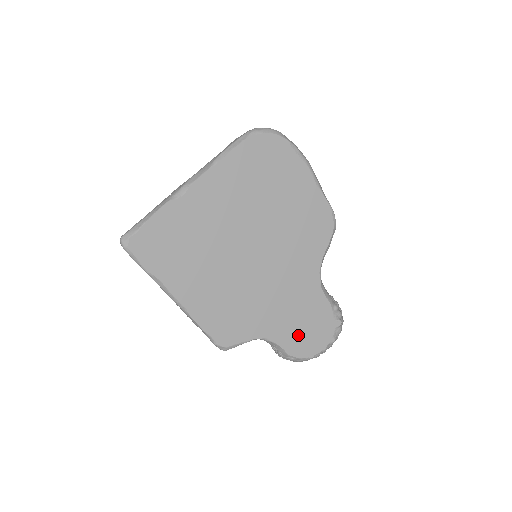
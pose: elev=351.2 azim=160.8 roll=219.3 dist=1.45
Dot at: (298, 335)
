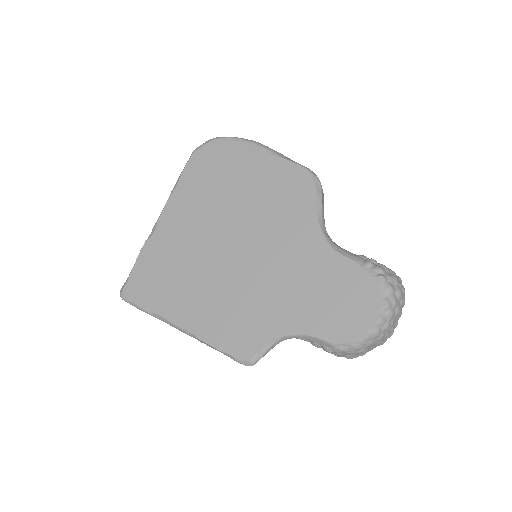
Dot at: (331, 315)
